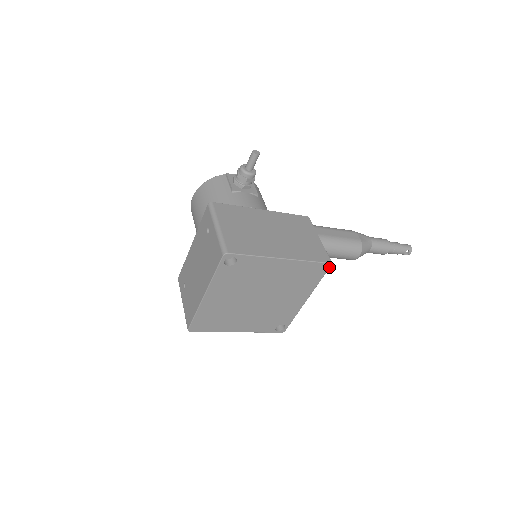
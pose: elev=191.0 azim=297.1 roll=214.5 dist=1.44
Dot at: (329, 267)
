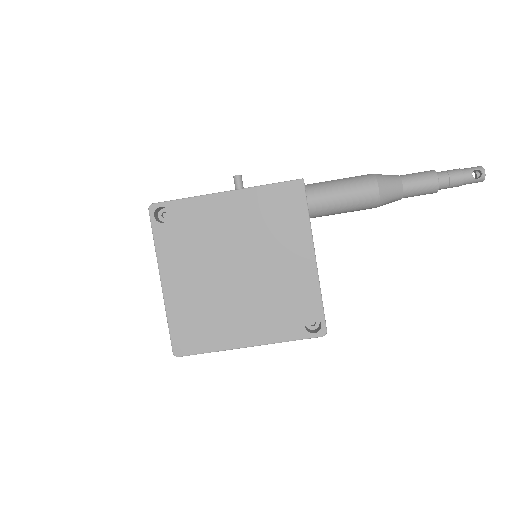
Dot at: (303, 186)
